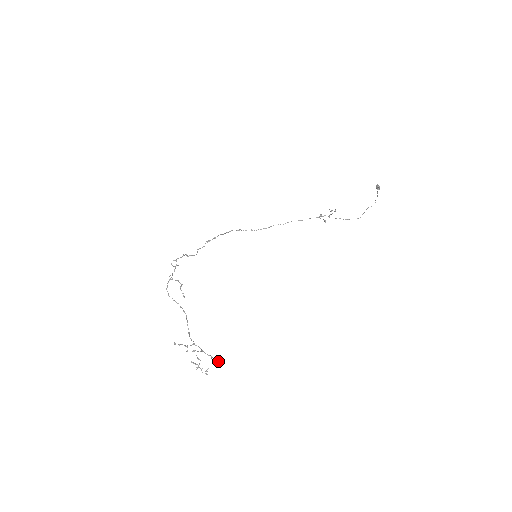
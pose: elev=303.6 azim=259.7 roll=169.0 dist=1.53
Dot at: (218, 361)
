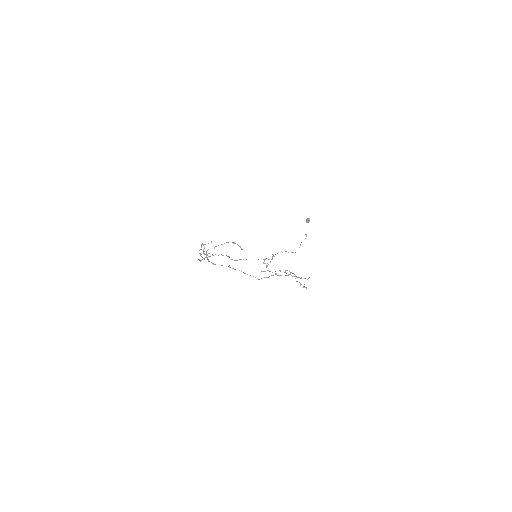
Dot at: occluded
